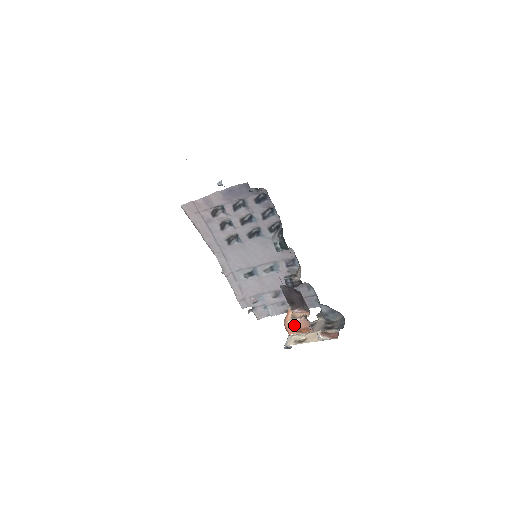
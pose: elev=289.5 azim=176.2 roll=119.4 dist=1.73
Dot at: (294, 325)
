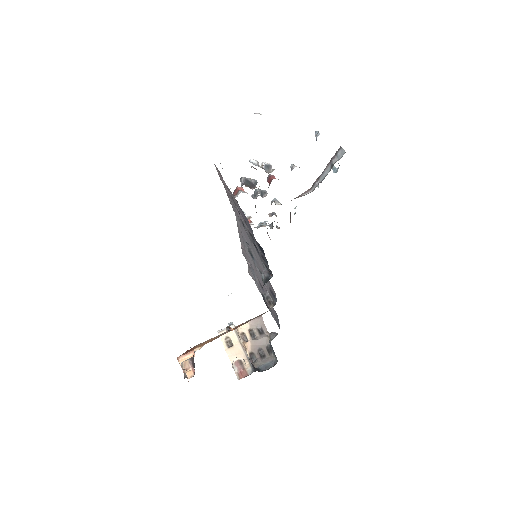
Dot at: (181, 367)
